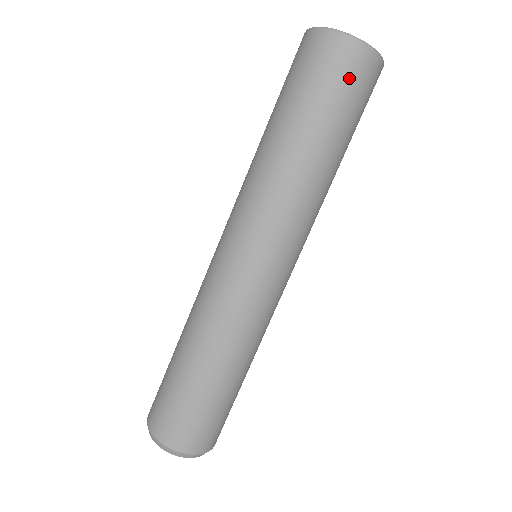
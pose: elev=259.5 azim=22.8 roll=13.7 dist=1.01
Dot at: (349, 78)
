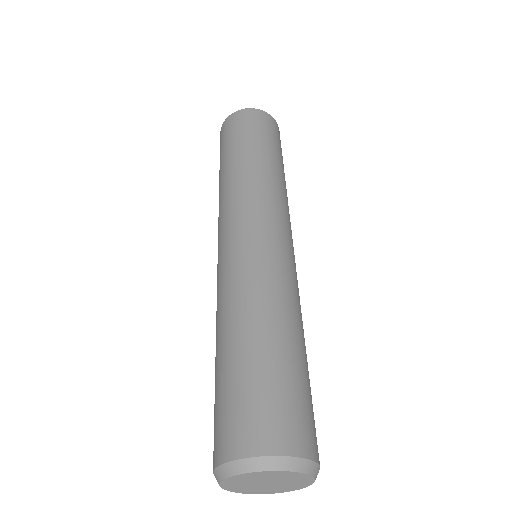
Dot at: (244, 123)
